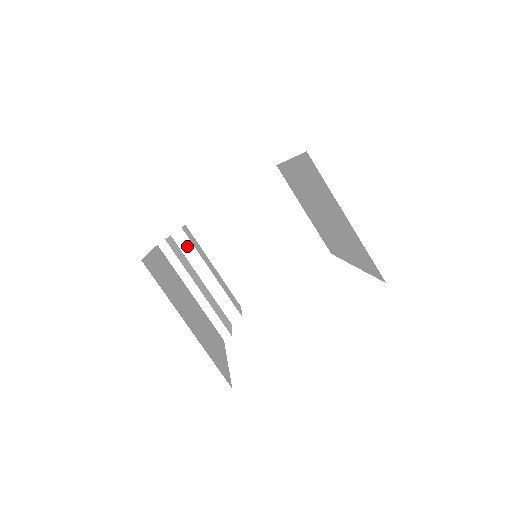
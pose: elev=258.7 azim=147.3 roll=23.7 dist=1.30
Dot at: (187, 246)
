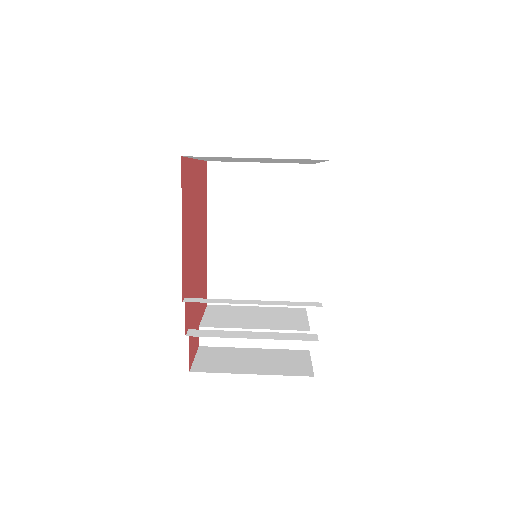
Dot at: (208, 333)
